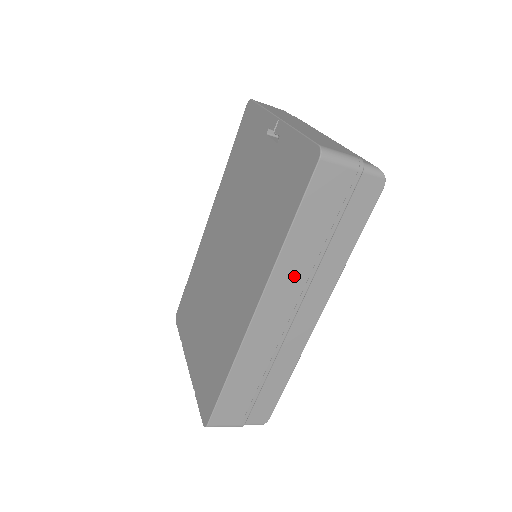
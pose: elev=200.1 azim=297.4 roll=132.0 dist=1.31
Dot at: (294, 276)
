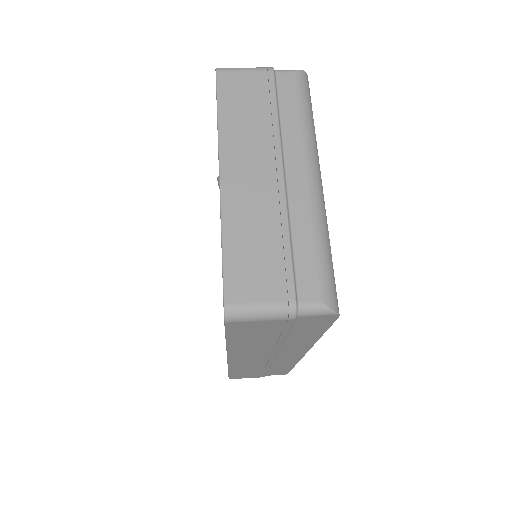
Dot at: (255, 351)
